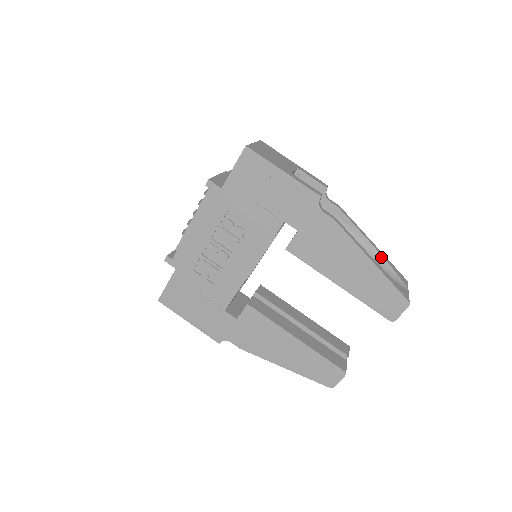
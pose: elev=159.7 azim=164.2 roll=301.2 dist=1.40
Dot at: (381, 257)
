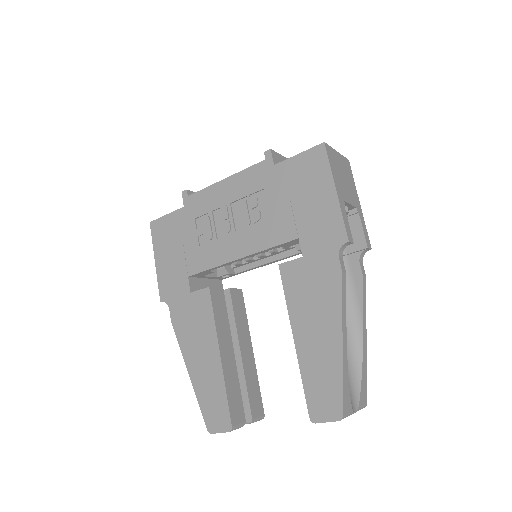
Dot at: (361, 357)
